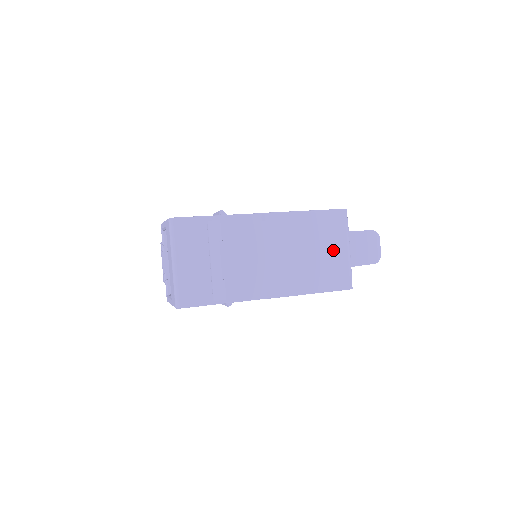
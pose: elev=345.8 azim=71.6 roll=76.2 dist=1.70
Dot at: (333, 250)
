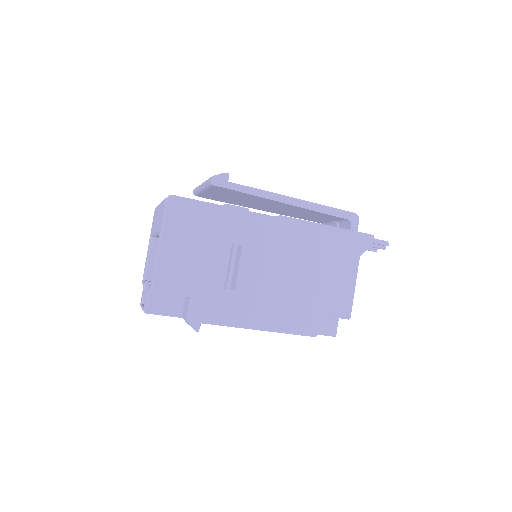
Dot at: occluded
